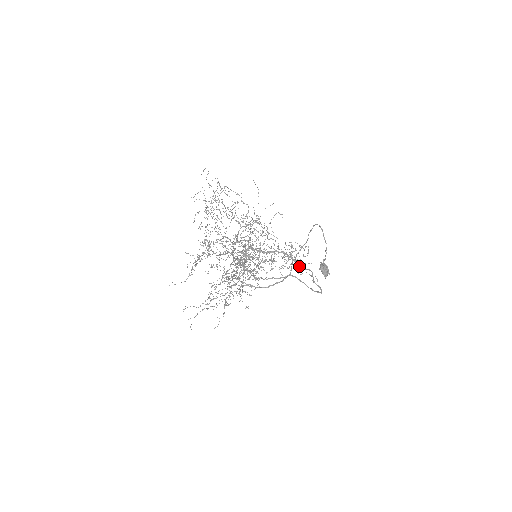
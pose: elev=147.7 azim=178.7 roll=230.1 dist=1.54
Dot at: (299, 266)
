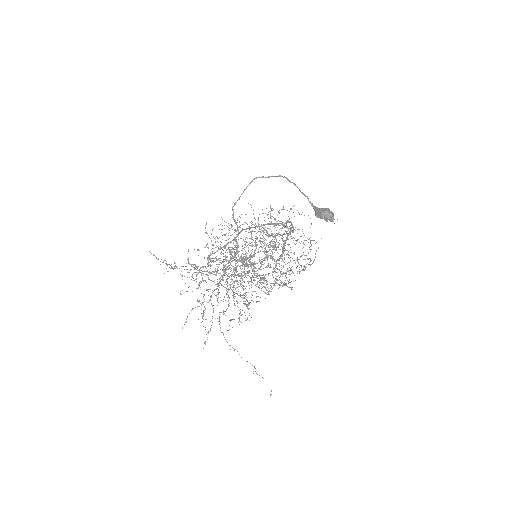
Dot at: occluded
